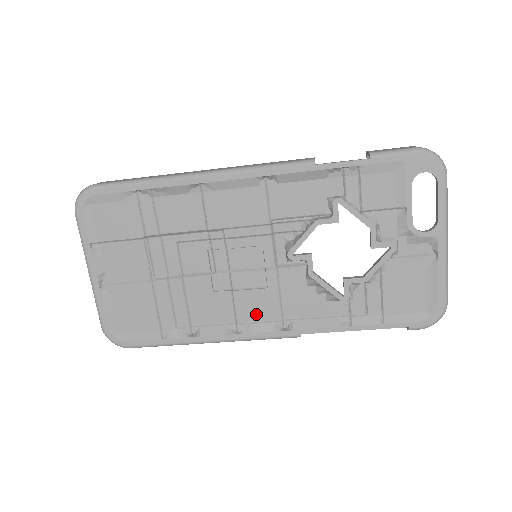
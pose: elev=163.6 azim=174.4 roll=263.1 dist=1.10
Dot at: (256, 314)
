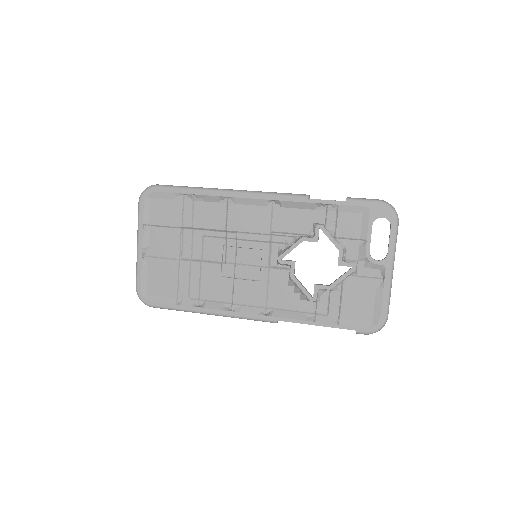
Dot at: (248, 299)
